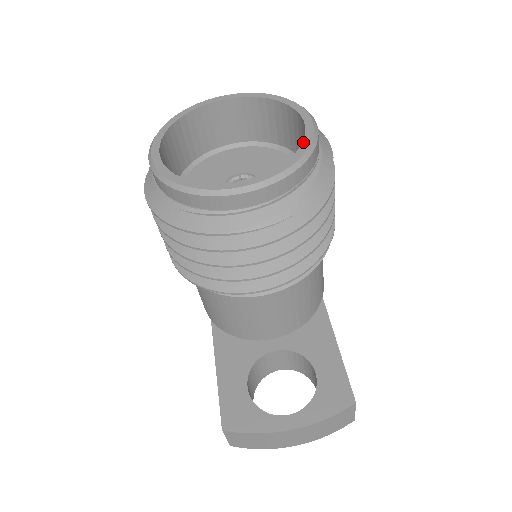
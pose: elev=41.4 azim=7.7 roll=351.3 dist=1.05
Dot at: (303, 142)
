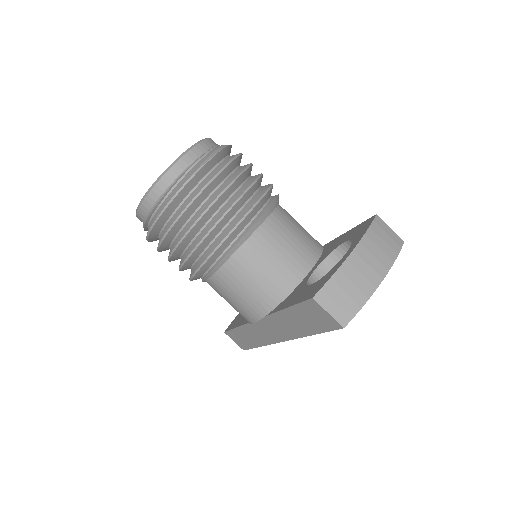
Dot at: occluded
